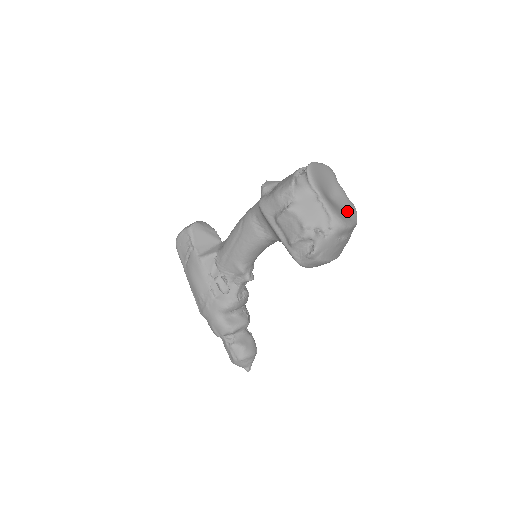
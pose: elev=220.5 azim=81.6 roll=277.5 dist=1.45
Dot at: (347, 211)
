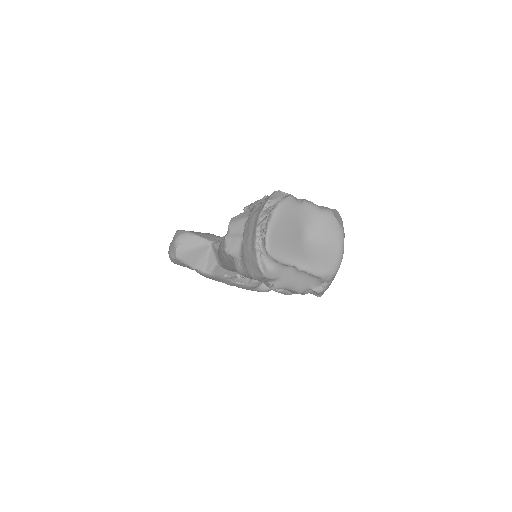
Dot at: (329, 237)
